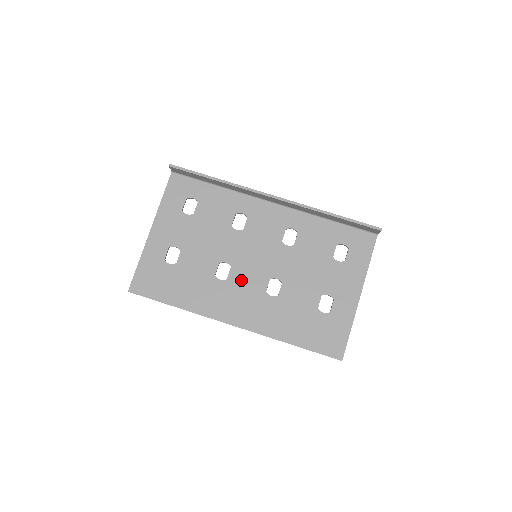
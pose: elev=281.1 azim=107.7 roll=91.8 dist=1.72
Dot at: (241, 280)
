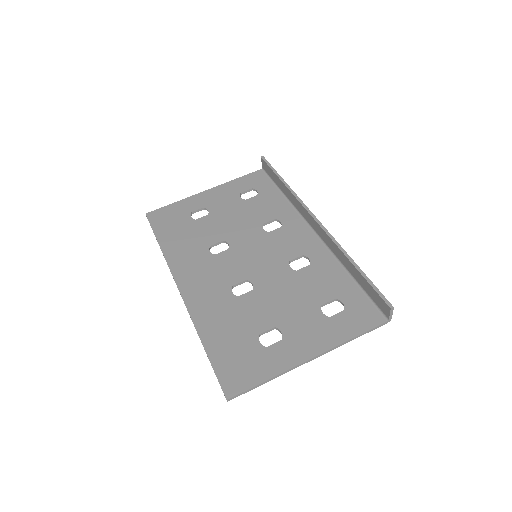
Dot at: (224, 263)
